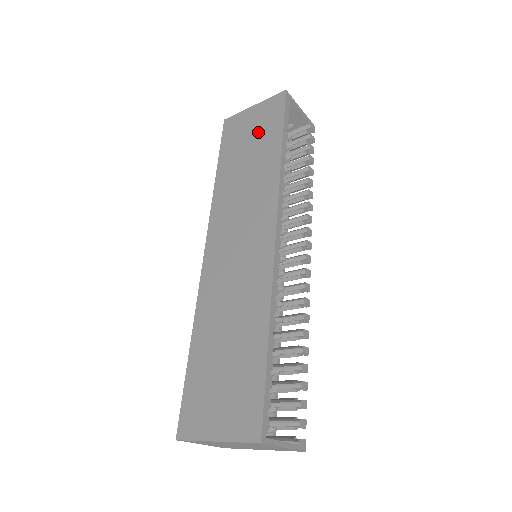
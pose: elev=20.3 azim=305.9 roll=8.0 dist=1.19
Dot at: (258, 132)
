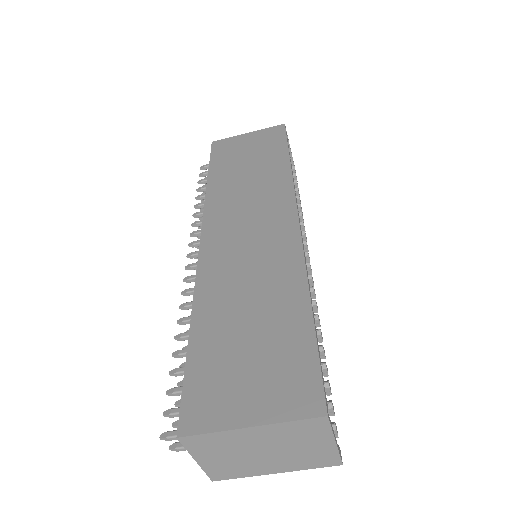
Dot at: (258, 149)
